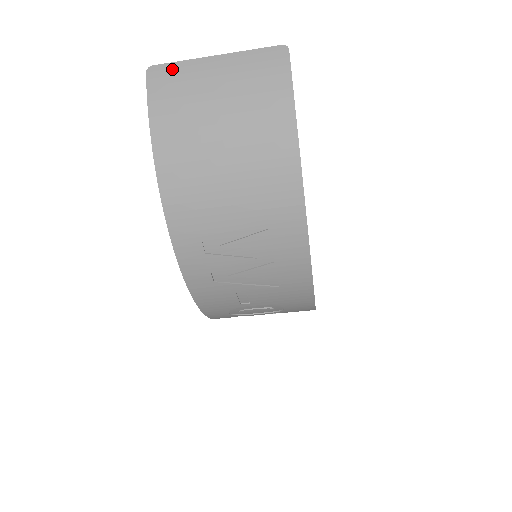
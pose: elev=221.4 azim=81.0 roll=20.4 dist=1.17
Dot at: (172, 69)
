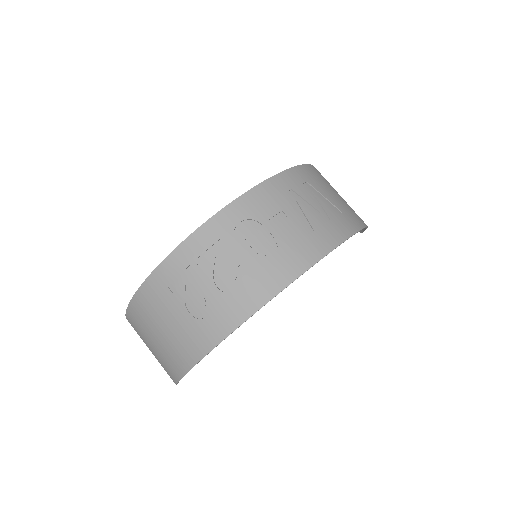
Dot at: occluded
